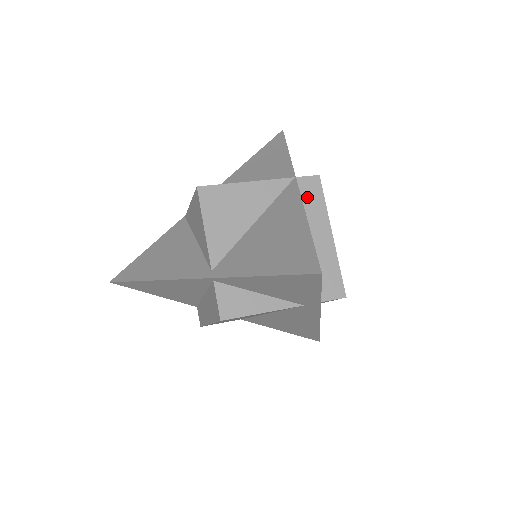
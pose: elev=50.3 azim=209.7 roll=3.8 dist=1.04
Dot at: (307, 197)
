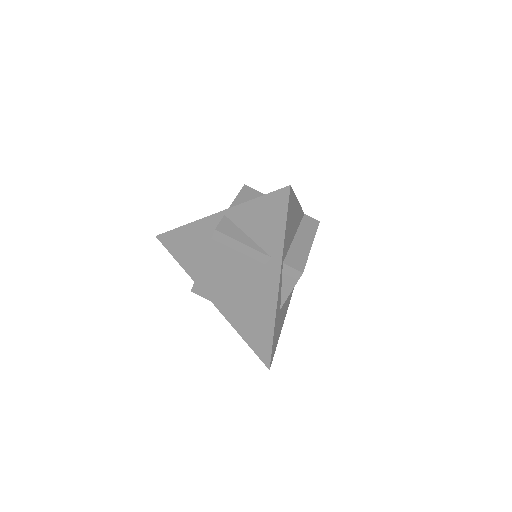
Dot at: (306, 223)
